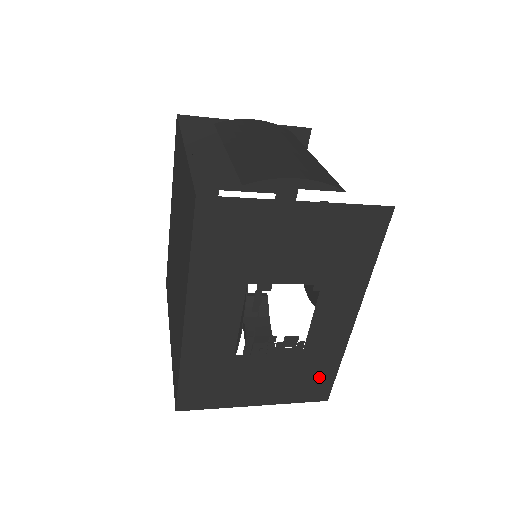
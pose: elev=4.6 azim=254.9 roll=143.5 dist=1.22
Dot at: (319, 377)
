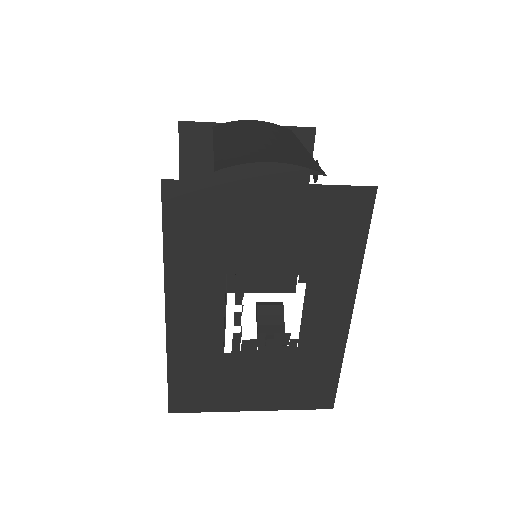
Dot at: (320, 381)
